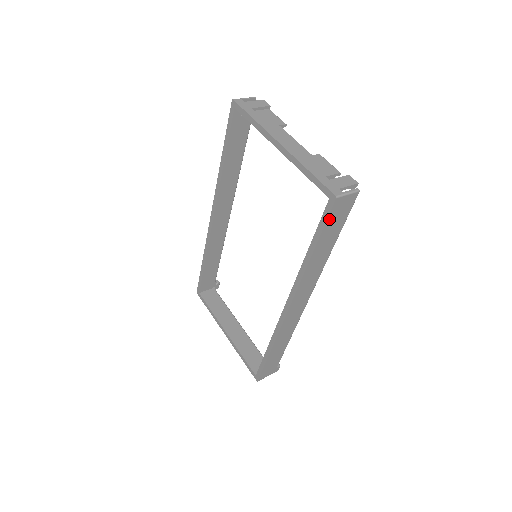
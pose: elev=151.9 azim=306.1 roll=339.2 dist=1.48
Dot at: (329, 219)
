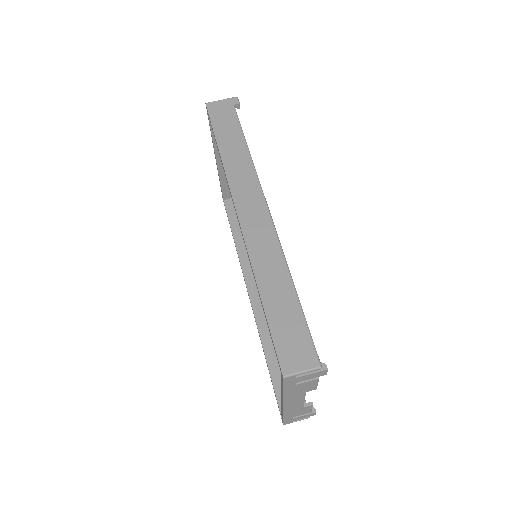
Dot at: (279, 400)
